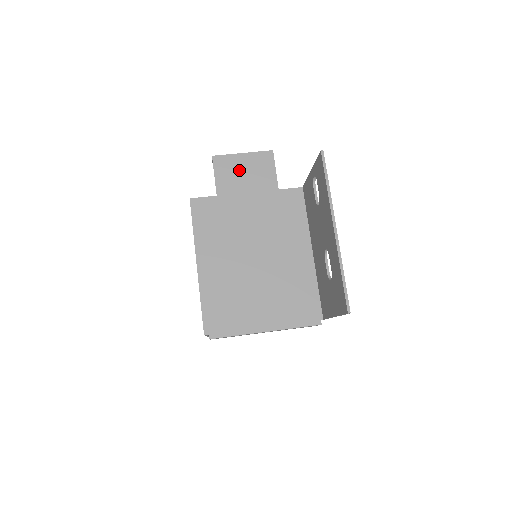
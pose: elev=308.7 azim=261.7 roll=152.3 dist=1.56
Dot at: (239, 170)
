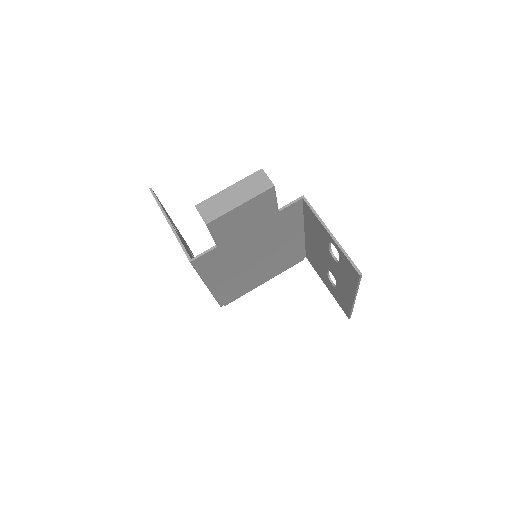
Dot at: (238, 219)
